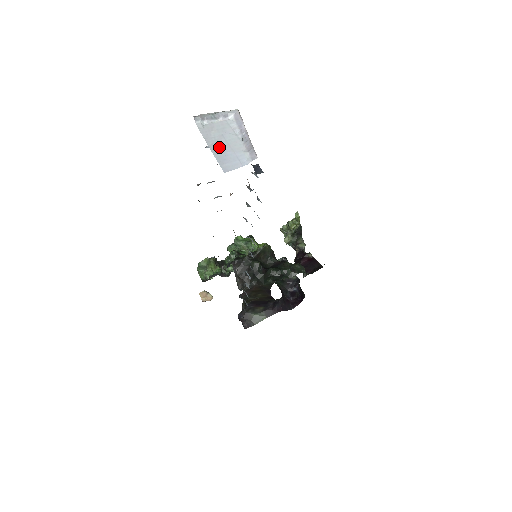
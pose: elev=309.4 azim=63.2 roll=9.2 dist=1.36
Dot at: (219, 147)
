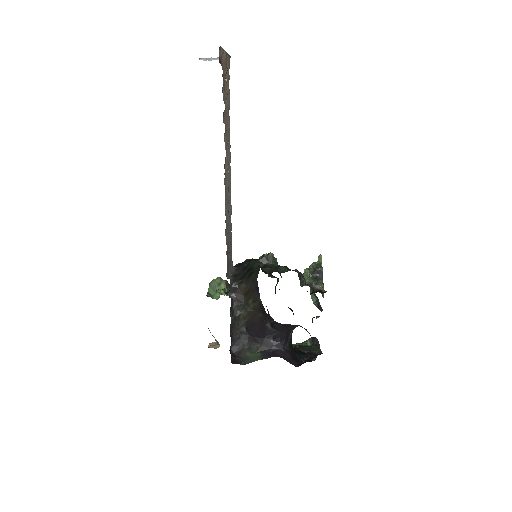
Dot at: occluded
